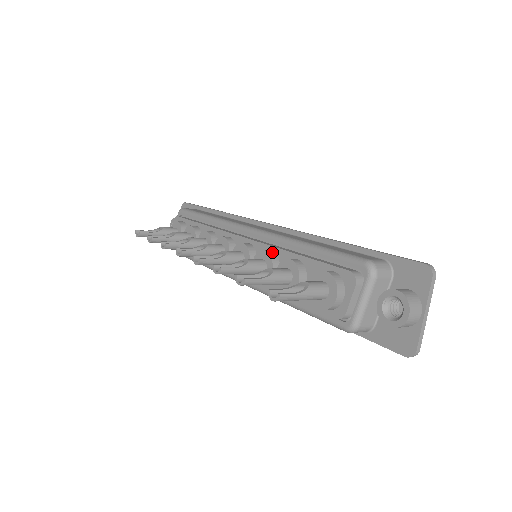
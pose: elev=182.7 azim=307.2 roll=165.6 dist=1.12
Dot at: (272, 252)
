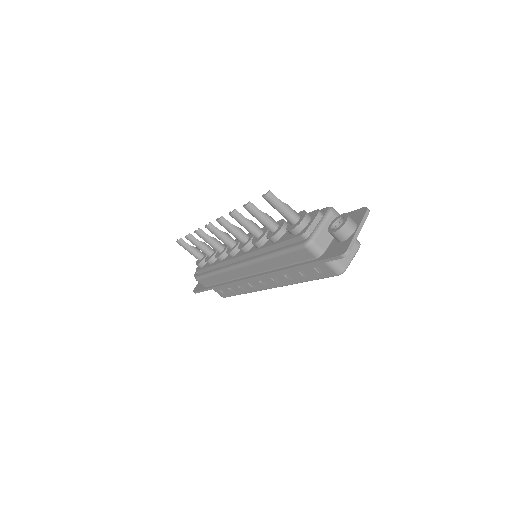
Dot at: occluded
